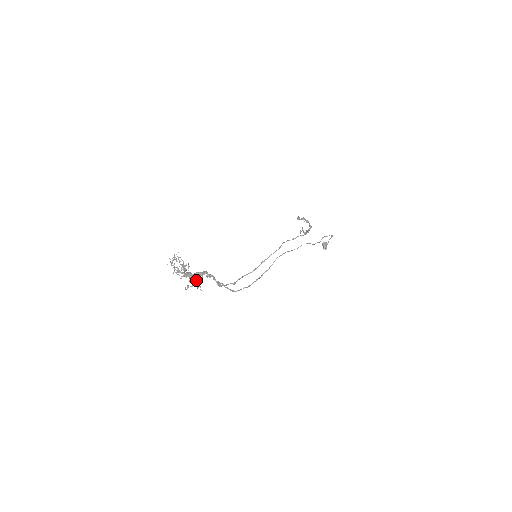
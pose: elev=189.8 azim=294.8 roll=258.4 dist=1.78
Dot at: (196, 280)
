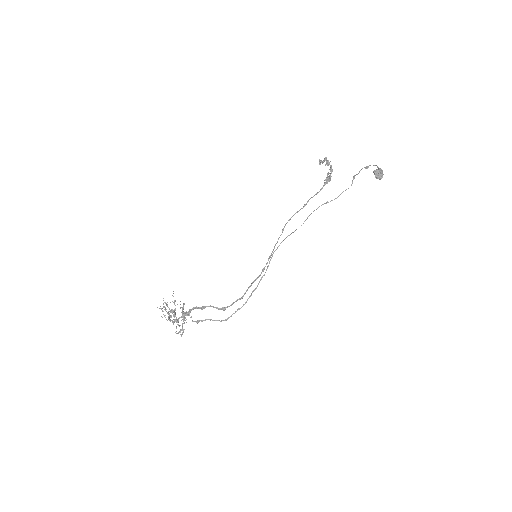
Dot at: (182, 324)
